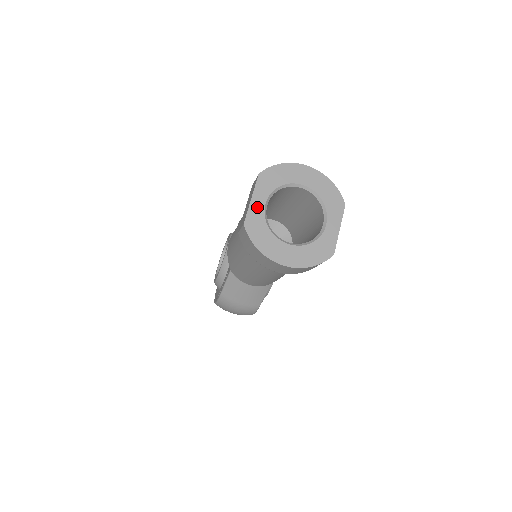
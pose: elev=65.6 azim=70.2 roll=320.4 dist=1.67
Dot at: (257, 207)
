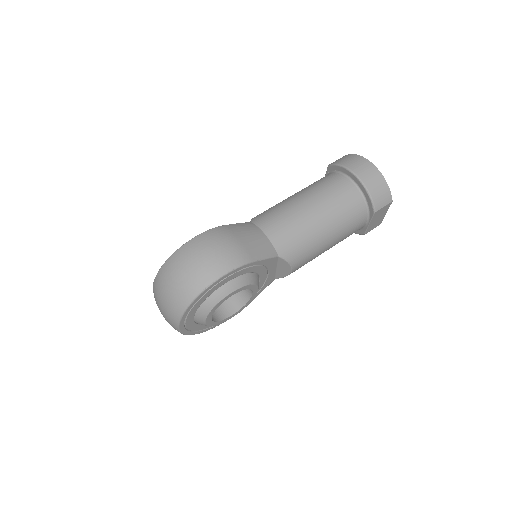
Dot at: occluded
